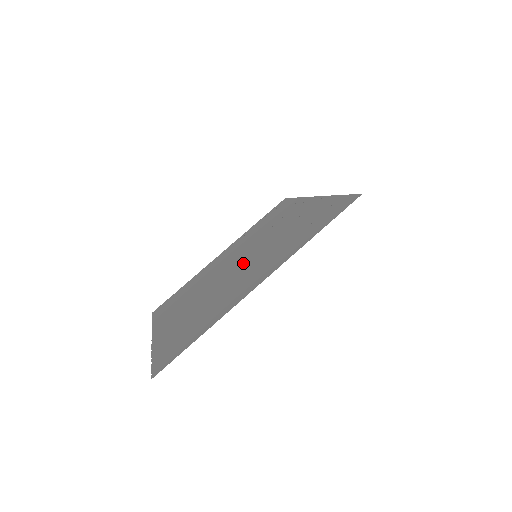
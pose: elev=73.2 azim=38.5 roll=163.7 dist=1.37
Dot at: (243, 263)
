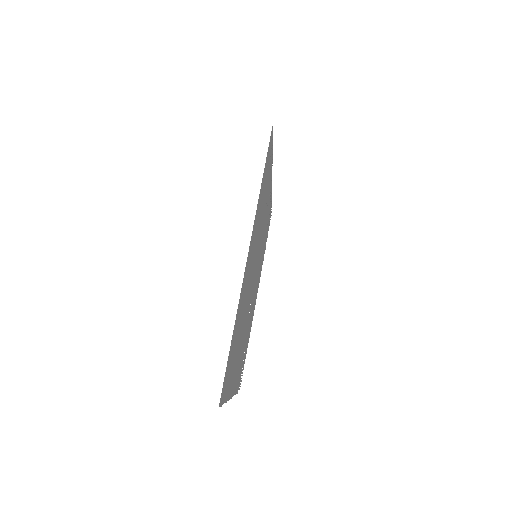
Dot at: (253, 272)
